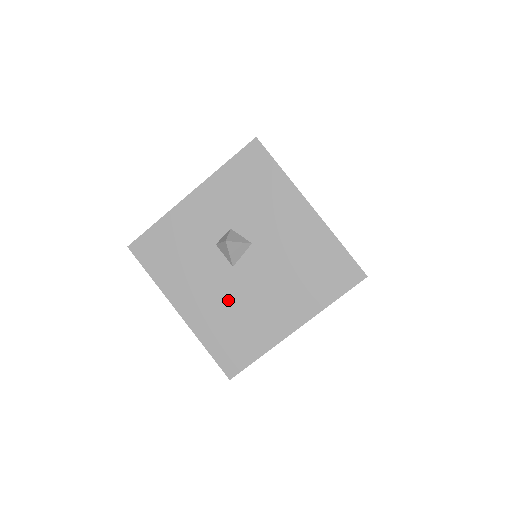
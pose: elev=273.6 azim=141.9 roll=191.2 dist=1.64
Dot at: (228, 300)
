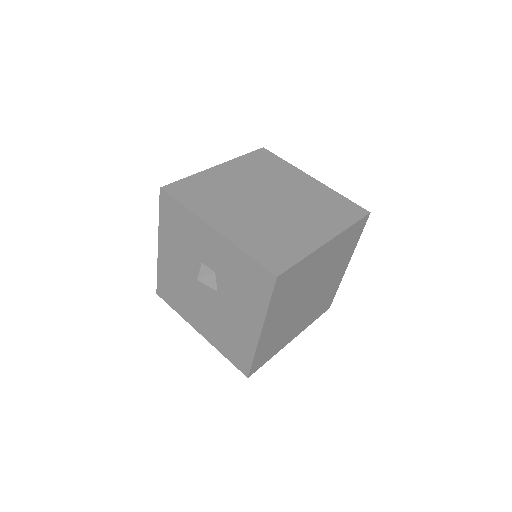
Dot at: (184, 282)
